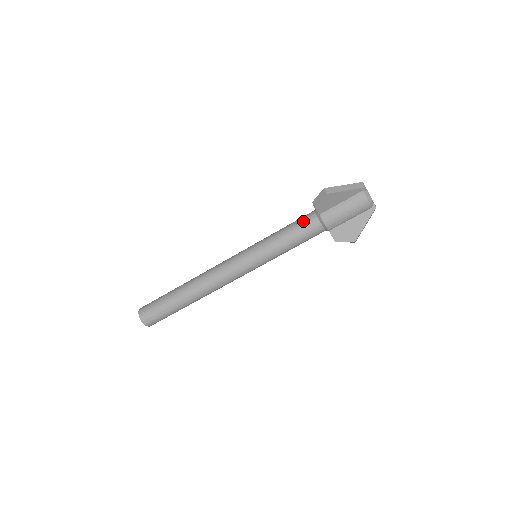
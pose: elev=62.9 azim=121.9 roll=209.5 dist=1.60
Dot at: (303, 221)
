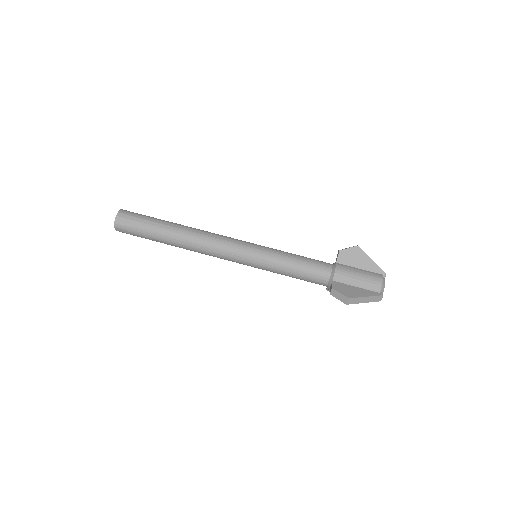
Dot at: (318, 260)
